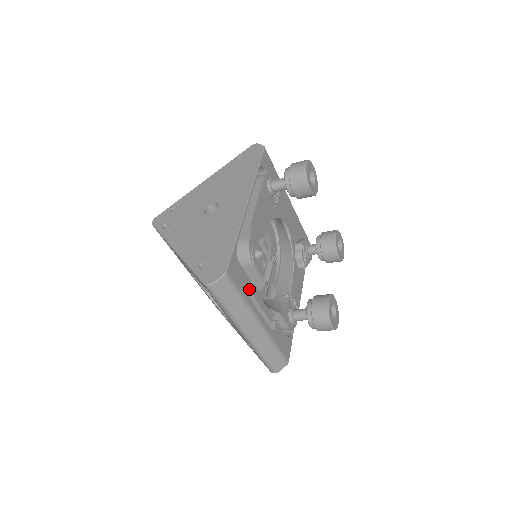
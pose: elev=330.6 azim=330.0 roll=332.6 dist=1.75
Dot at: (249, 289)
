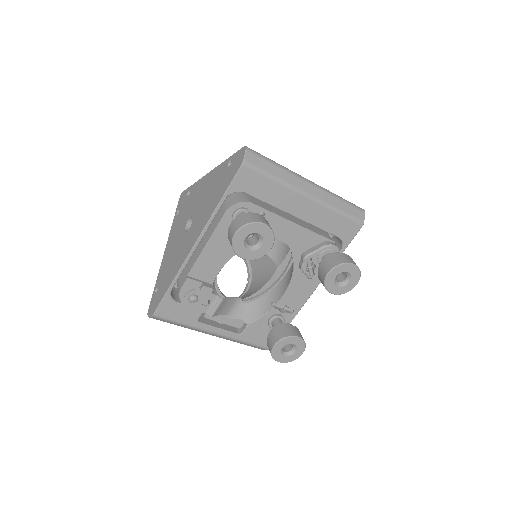
Dot at: (195, 316)
